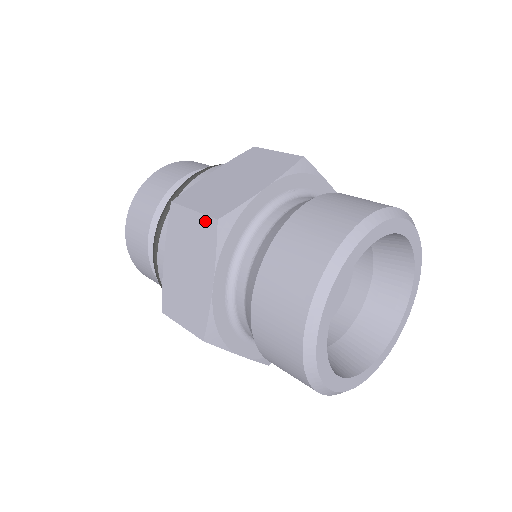
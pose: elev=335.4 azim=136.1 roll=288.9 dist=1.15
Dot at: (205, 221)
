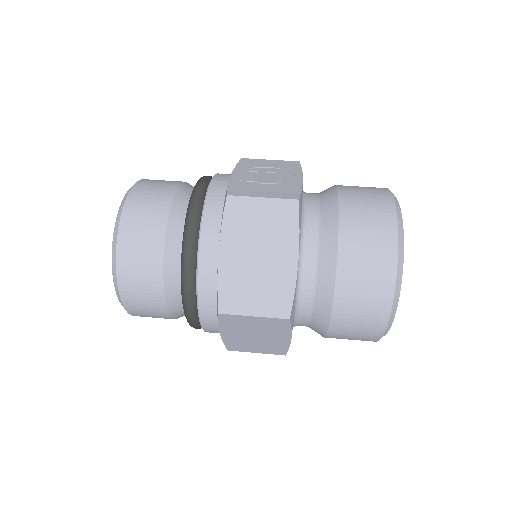
Dot at: (273, 320)
